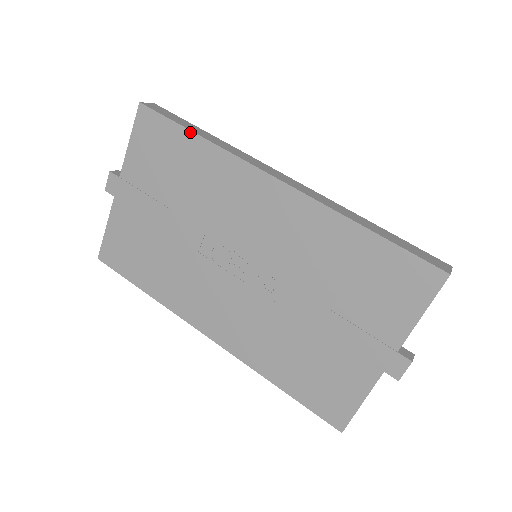
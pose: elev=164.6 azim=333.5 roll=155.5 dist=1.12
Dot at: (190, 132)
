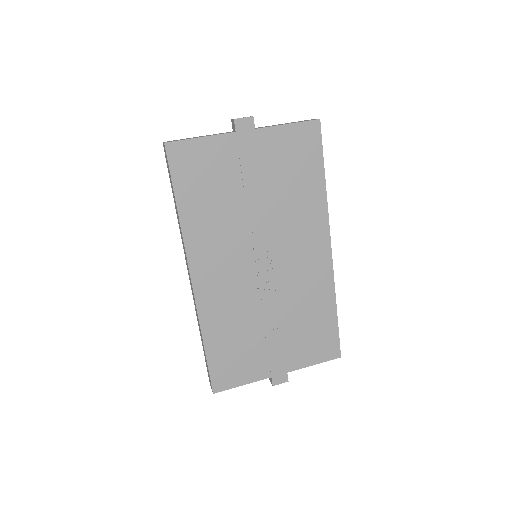
Dot at: (324, 174)
